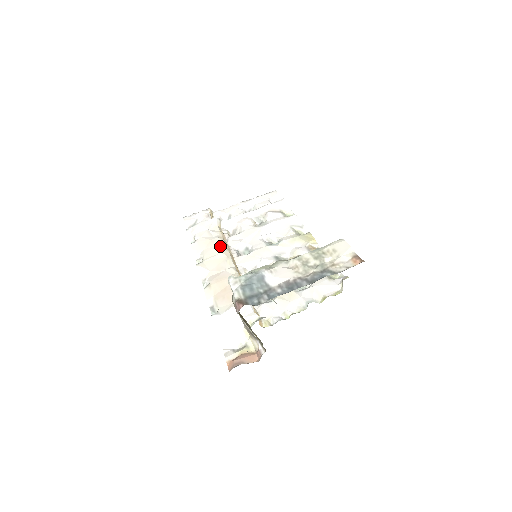
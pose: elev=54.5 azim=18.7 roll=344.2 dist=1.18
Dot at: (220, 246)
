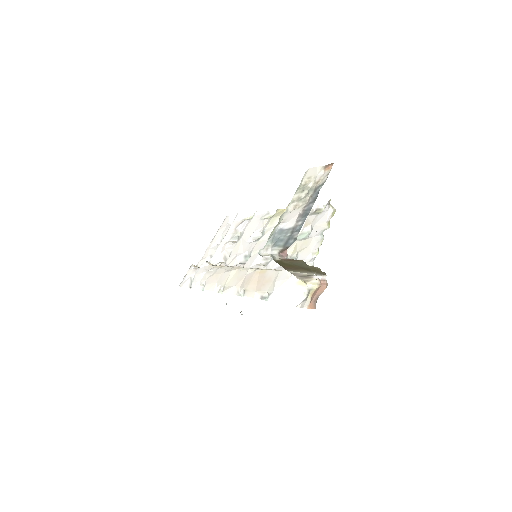
Dot at: (226, 270)
